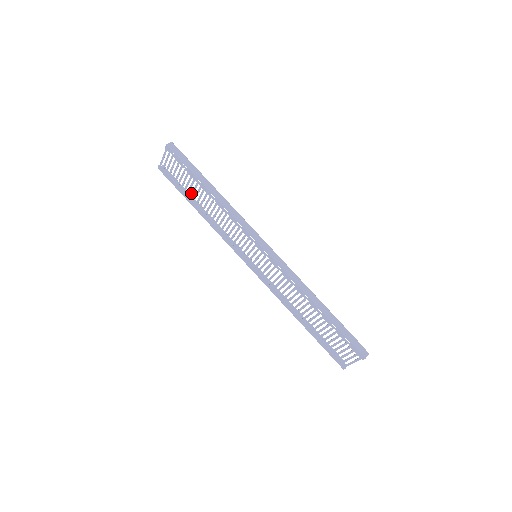
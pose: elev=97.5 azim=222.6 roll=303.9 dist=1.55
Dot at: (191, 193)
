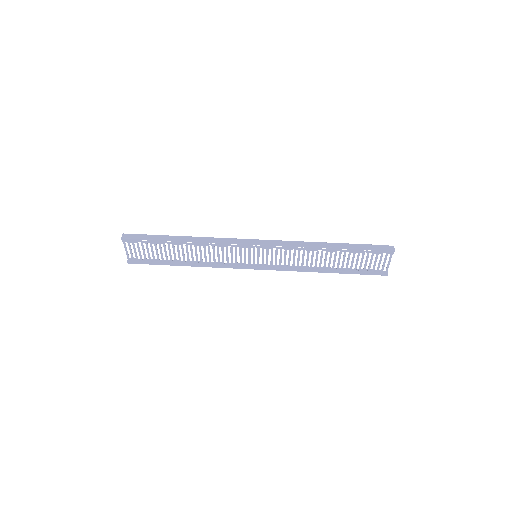
Dot at: occluded
